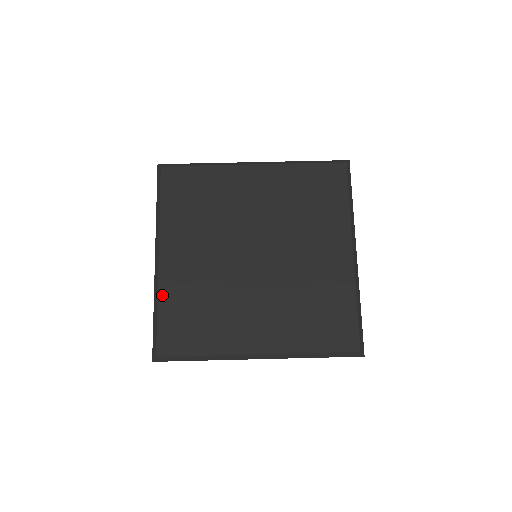
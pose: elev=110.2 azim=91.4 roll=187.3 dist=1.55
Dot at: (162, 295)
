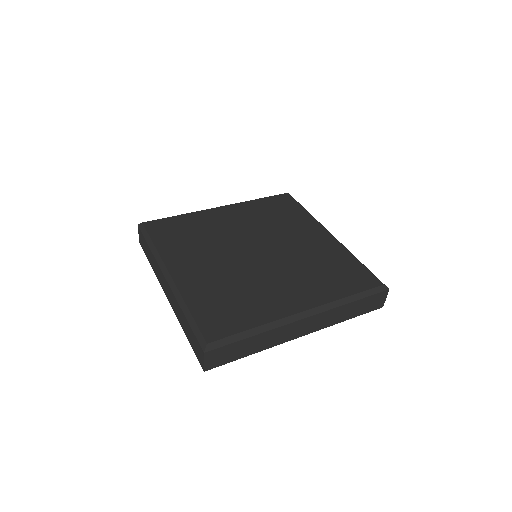
Dot at: (187, 298)
